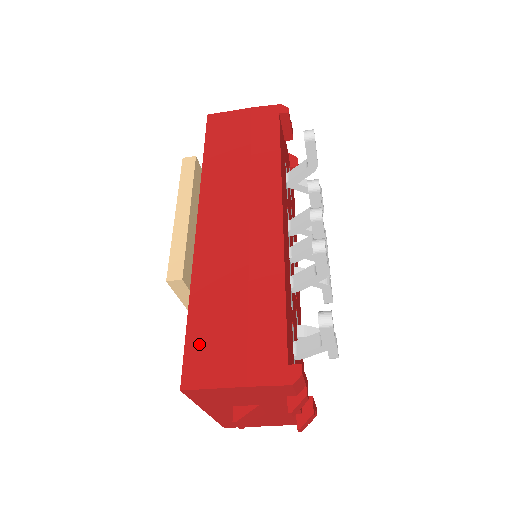
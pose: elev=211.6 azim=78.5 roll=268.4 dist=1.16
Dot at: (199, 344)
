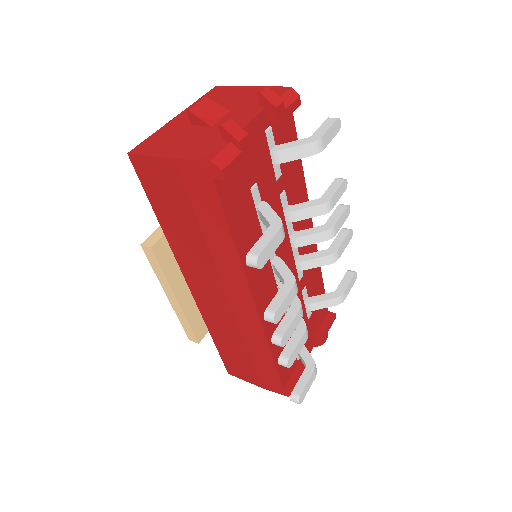
Dot at: (228, 360)
